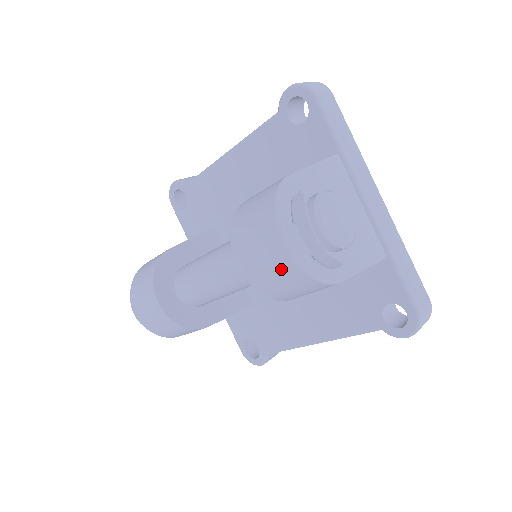
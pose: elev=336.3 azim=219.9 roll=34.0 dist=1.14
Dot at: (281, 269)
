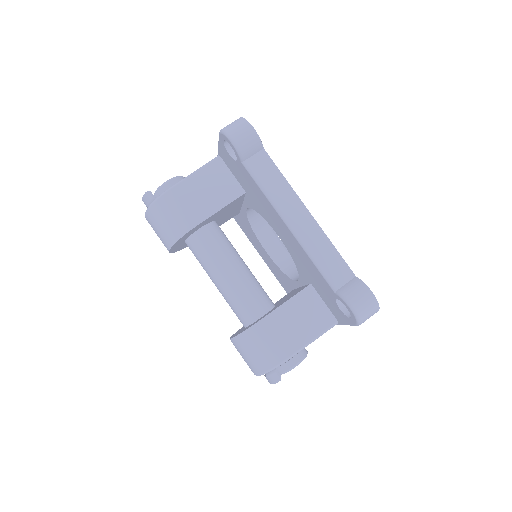
Dot at: occluded
